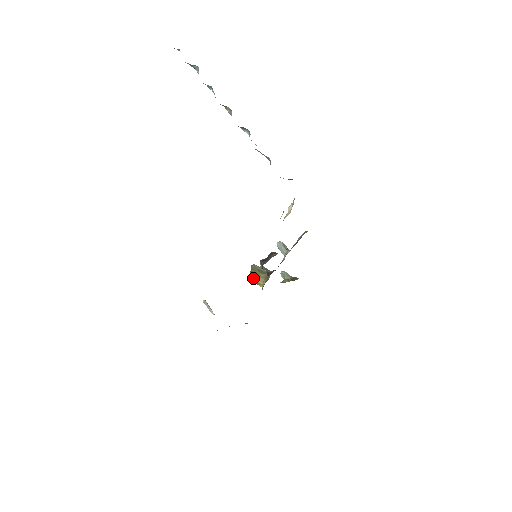
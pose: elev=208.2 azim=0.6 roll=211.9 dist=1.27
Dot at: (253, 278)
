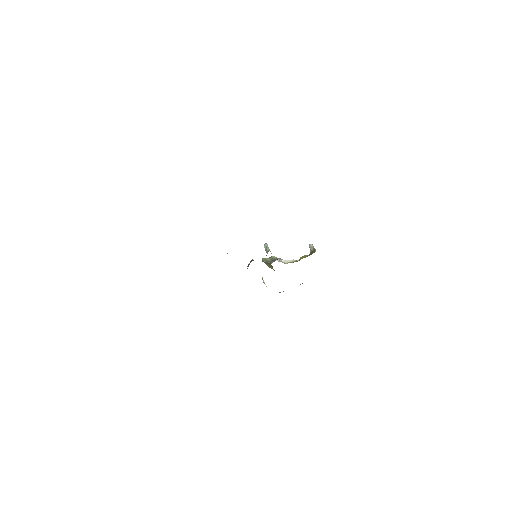
Dot at: (268, 266)
